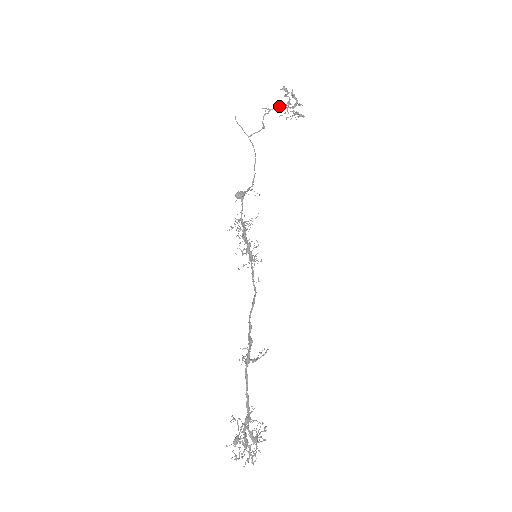
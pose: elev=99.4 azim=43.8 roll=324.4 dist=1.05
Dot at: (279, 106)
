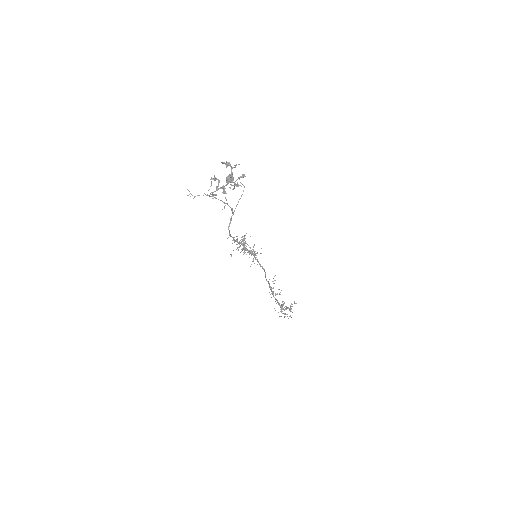
Dot at: occluded
